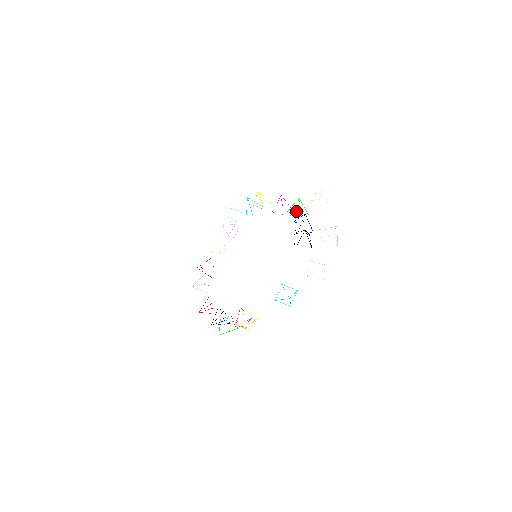
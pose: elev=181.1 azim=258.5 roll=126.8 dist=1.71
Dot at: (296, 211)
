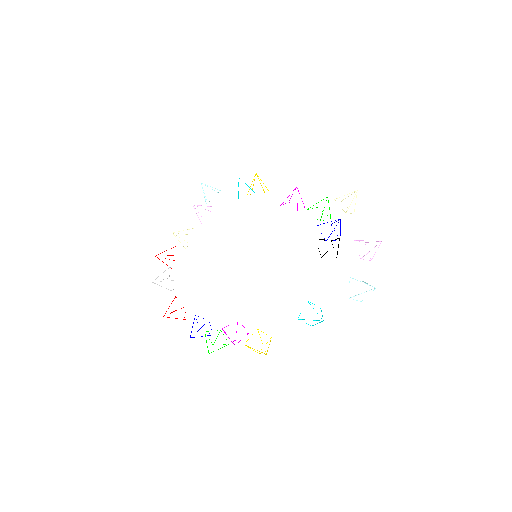
Dot at: occluded
